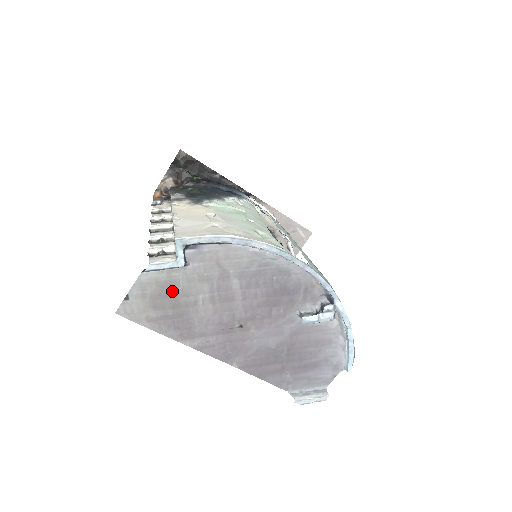
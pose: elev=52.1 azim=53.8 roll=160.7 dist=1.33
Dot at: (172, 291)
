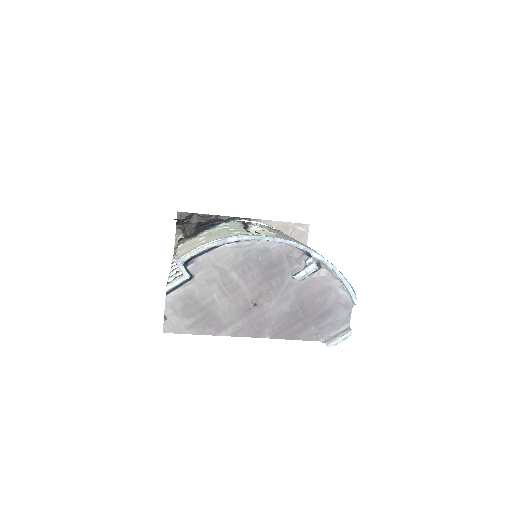
Dot at: (193, 300)
